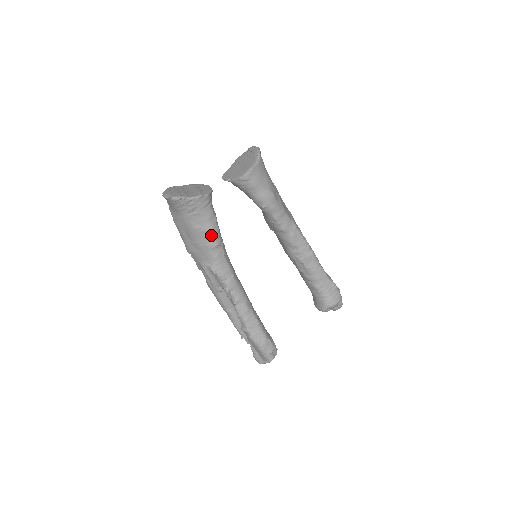
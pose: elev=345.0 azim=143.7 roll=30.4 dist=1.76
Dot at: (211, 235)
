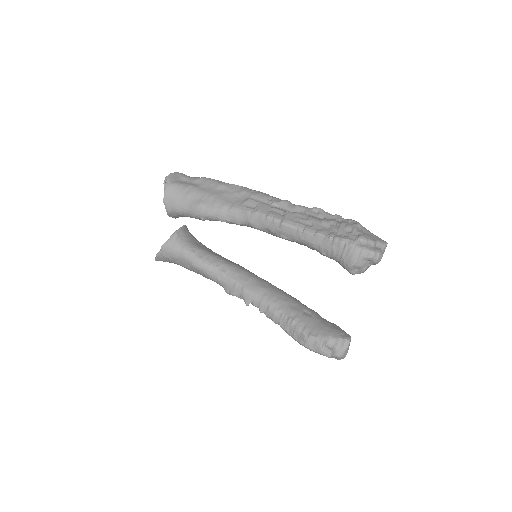
Dot at: (197, 268)
